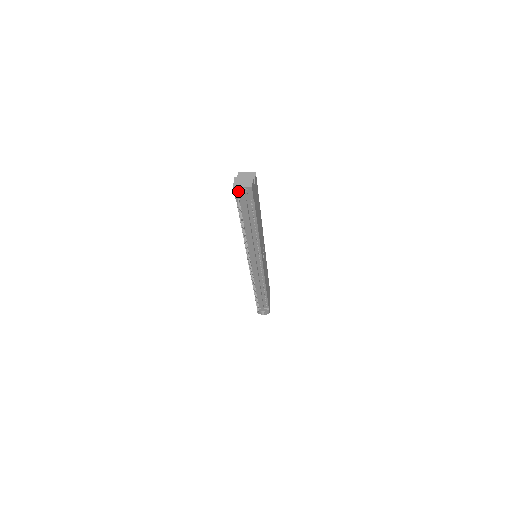
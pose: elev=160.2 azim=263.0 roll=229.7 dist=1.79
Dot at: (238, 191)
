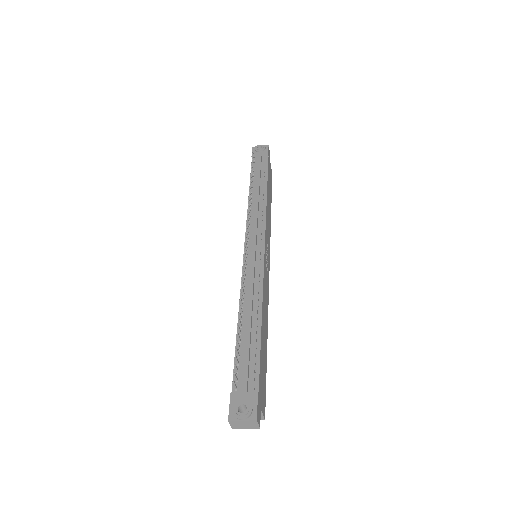
Dot at: (256, 148)
